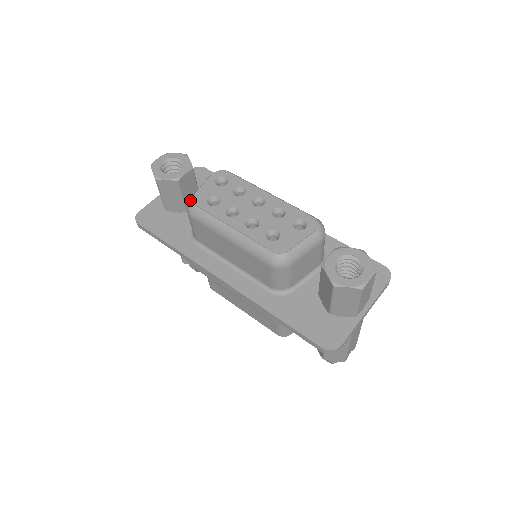
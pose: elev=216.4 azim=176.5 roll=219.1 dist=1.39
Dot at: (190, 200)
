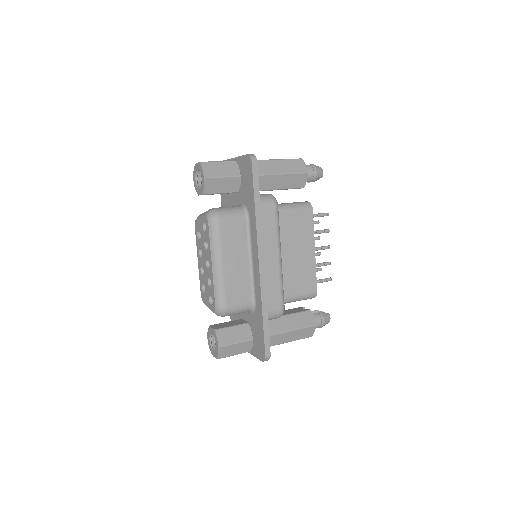
Dot at: occluded
